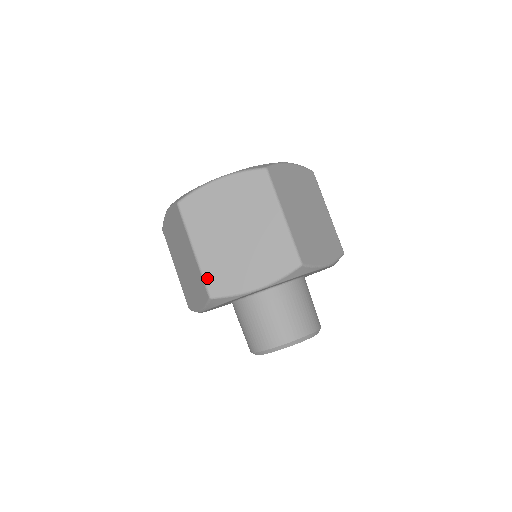
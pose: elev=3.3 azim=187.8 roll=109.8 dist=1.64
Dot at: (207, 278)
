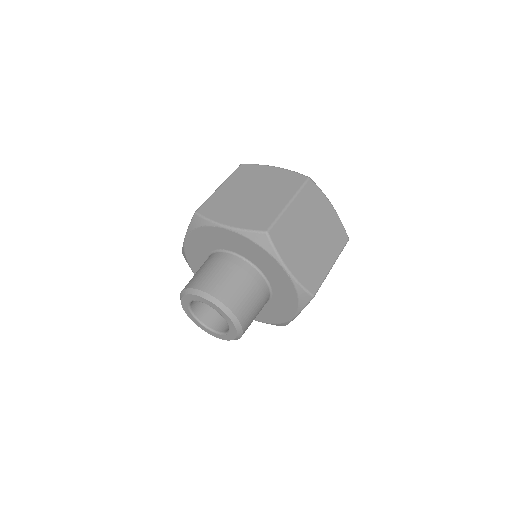
Dot at: (207, 202)
